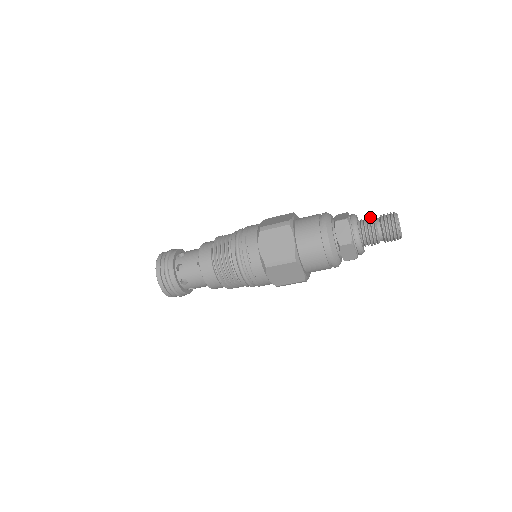
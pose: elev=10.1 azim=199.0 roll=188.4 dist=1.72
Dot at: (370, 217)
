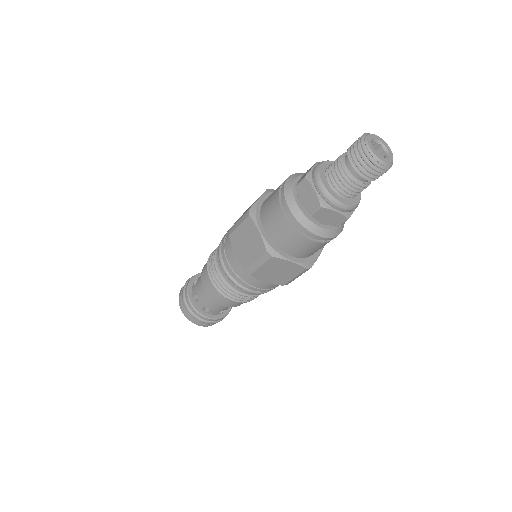
Dot at: occluded
